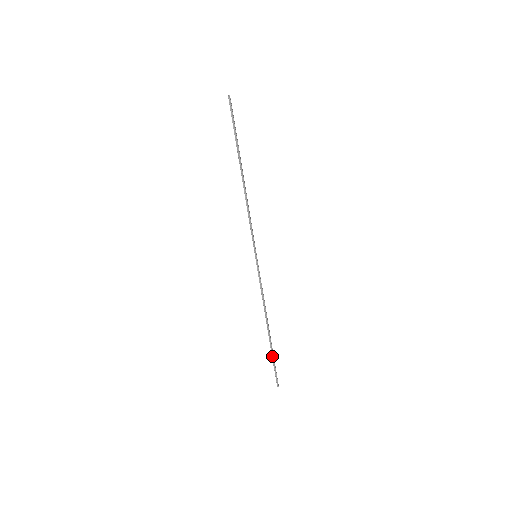
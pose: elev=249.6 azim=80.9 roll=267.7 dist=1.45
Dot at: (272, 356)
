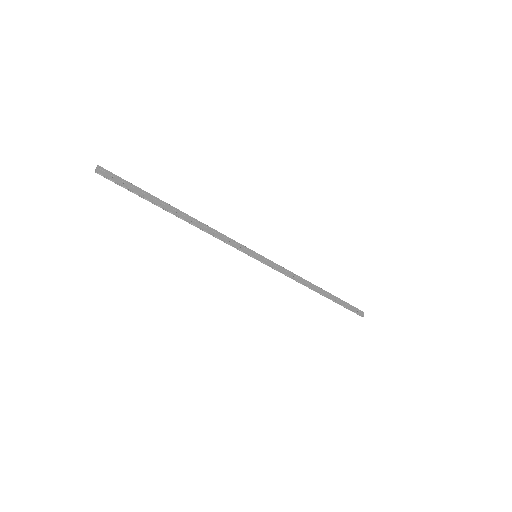
Dot at: occluded
